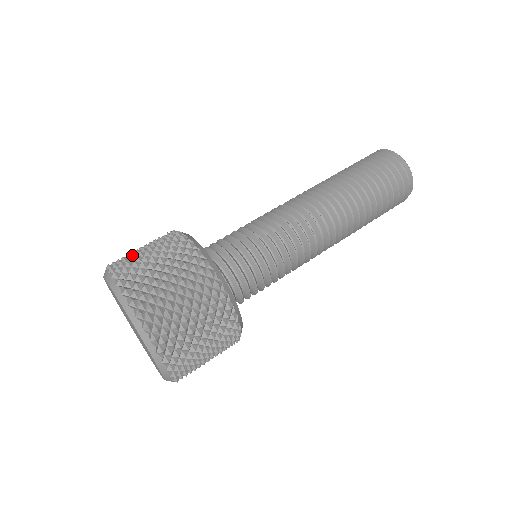
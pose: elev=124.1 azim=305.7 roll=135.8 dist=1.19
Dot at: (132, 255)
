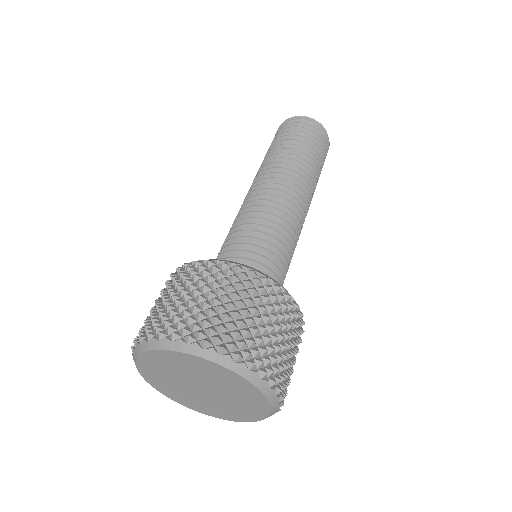
Dot at: occluded
